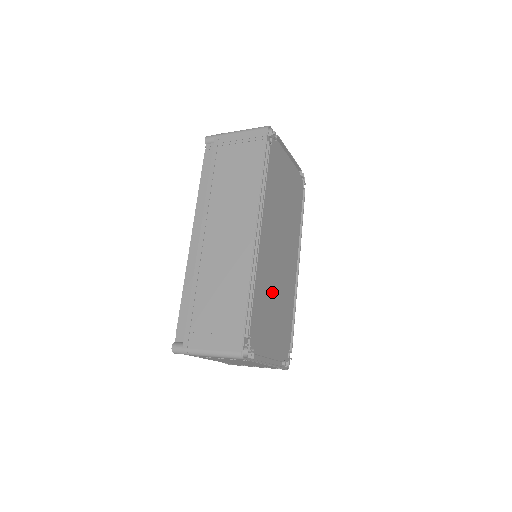
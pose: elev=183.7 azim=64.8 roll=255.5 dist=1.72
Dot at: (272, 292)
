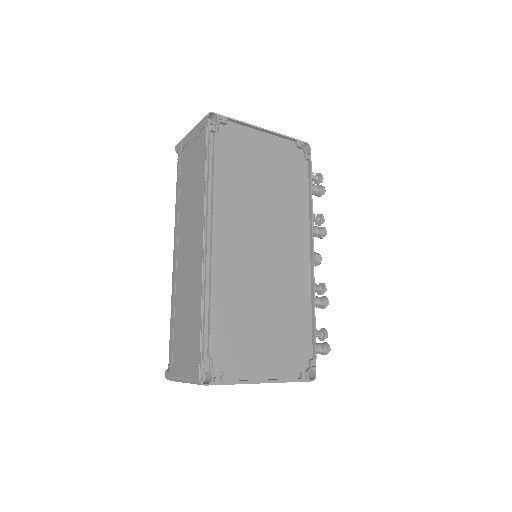
Dot at: (253, 299)
